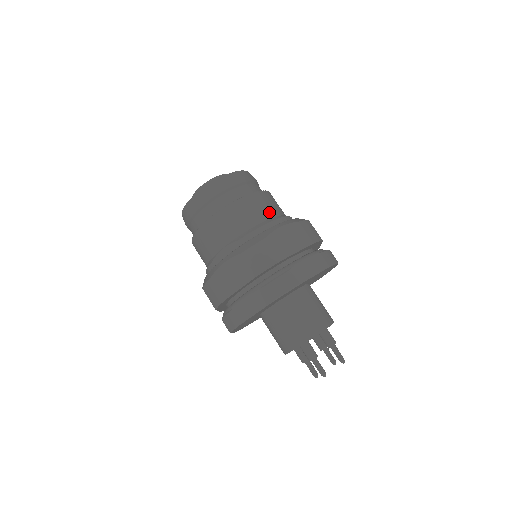
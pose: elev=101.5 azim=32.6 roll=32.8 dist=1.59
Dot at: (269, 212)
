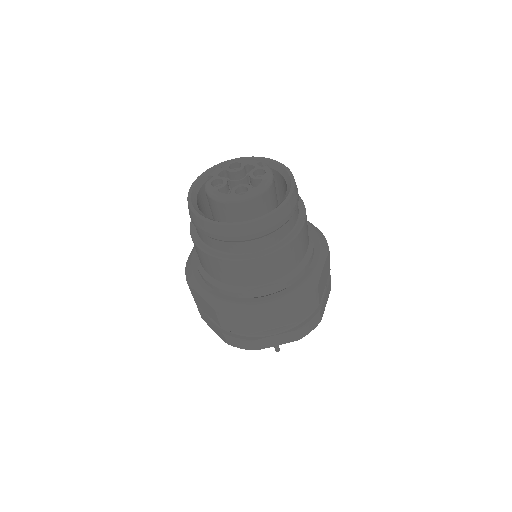
Dot at: (308, 238)
